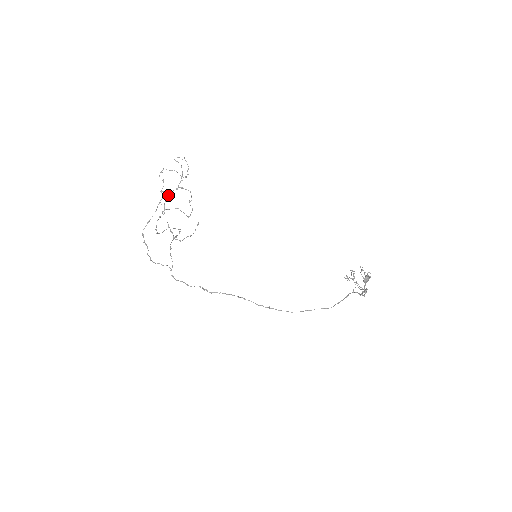
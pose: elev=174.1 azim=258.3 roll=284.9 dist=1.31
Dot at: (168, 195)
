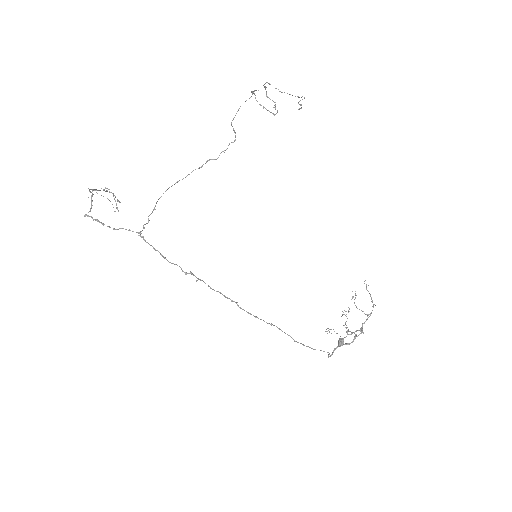
Dot at: occluded
